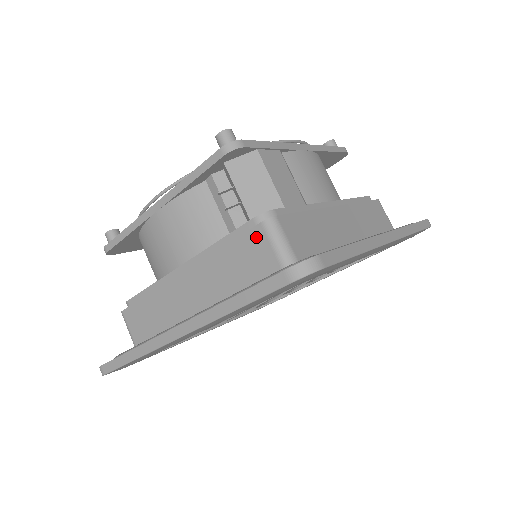
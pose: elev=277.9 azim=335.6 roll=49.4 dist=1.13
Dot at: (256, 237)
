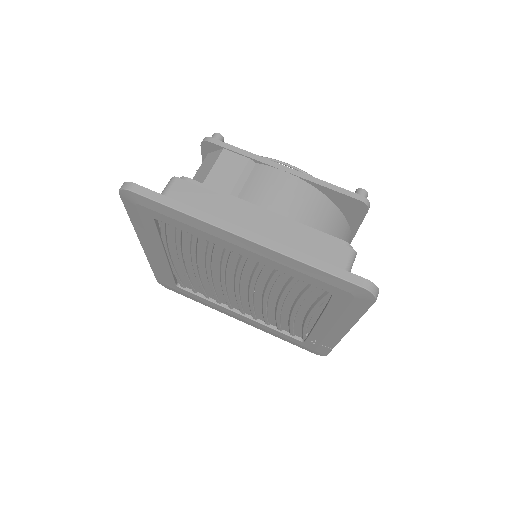
Dot at: occluded
